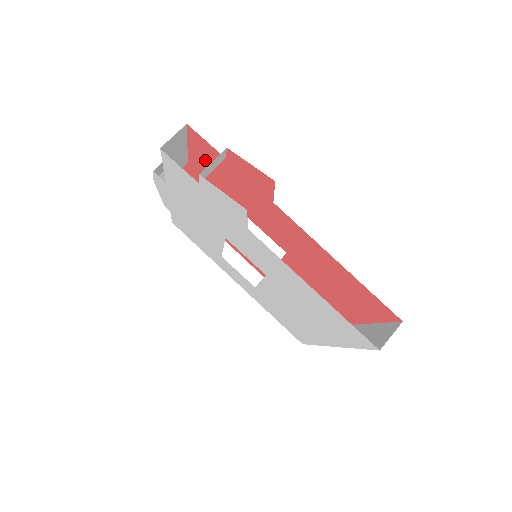
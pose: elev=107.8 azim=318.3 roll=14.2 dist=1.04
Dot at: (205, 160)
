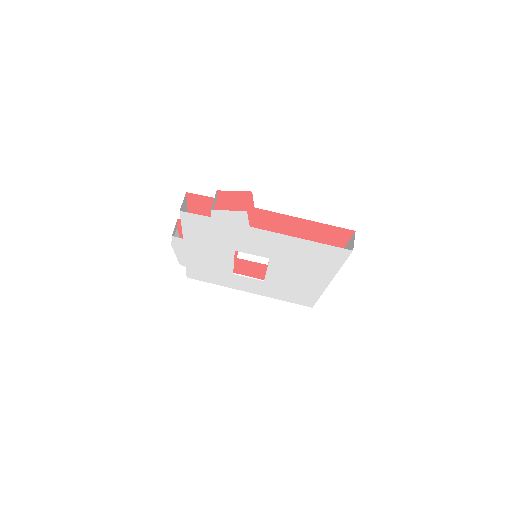
Dot at: (202, 210)
